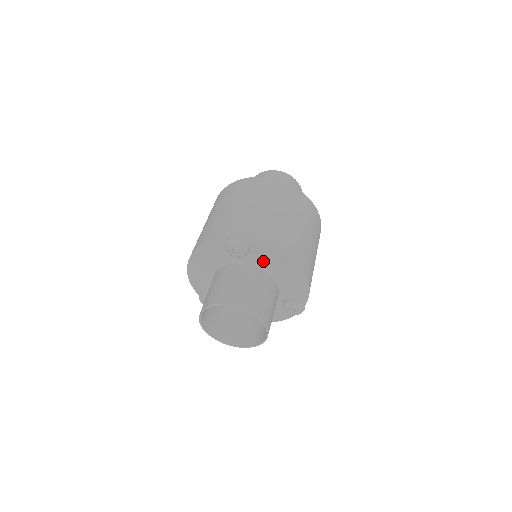
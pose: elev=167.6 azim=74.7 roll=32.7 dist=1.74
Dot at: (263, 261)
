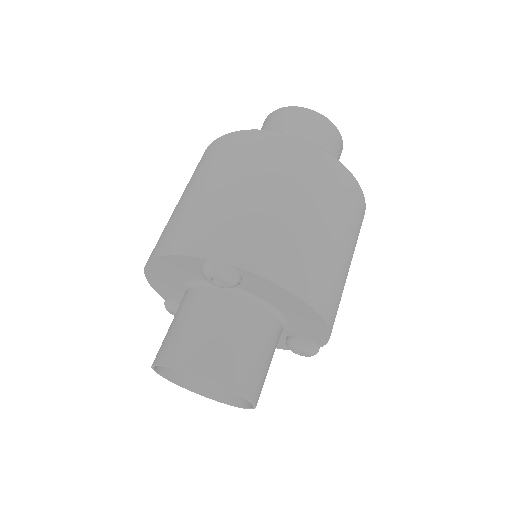
Dot at: (262, 295)
